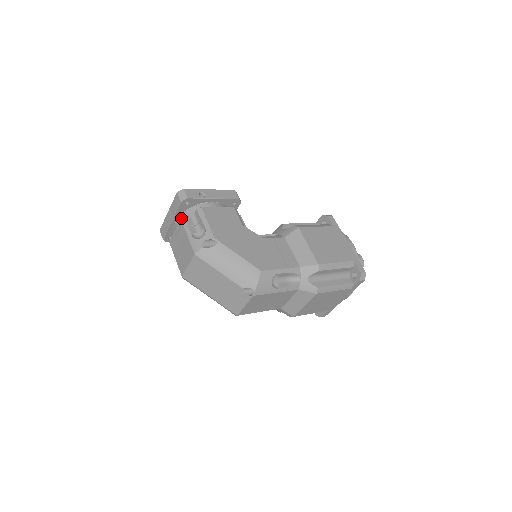
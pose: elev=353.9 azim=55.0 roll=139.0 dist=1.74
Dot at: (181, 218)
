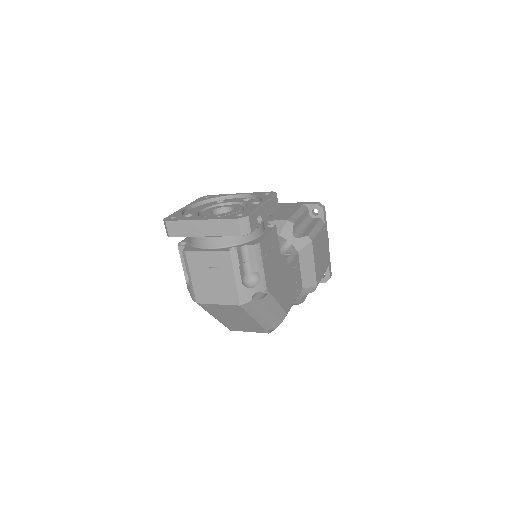
Dot at: (231, 252)
